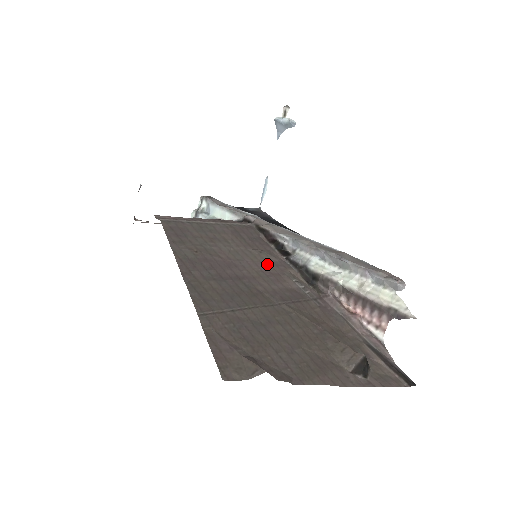
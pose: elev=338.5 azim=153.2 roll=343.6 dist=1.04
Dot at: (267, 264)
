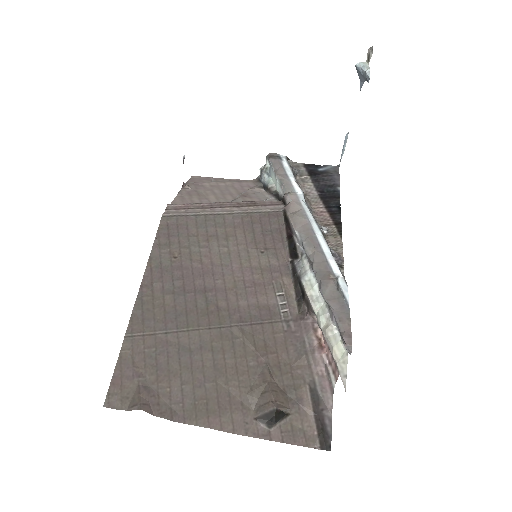
Dot at: (258, 270)
